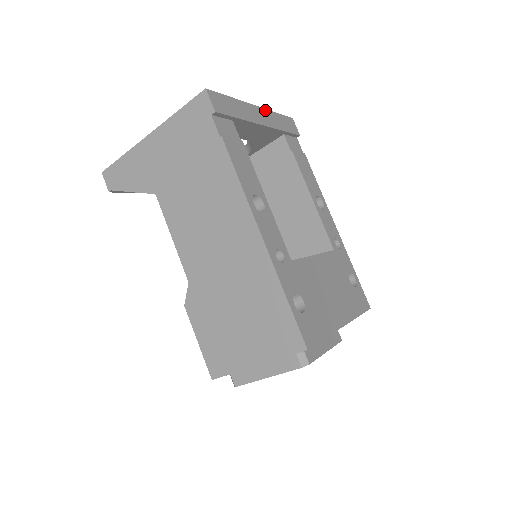
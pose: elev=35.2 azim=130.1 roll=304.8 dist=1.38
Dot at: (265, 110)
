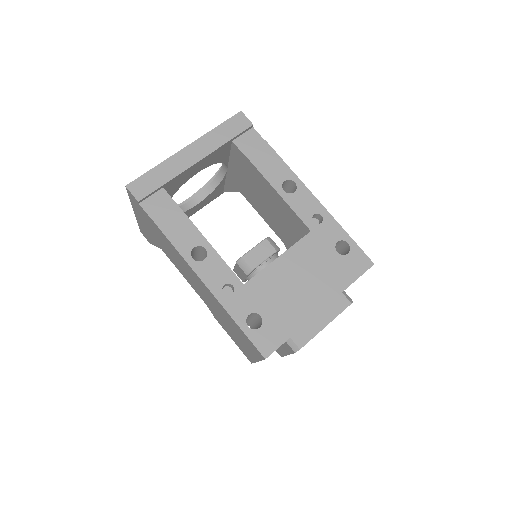
Dot at: (199, 140)
